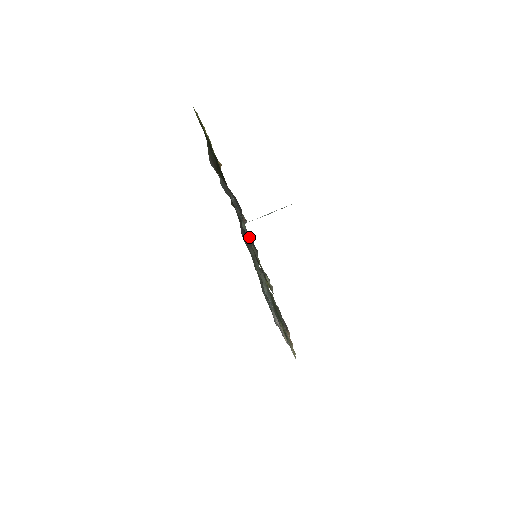
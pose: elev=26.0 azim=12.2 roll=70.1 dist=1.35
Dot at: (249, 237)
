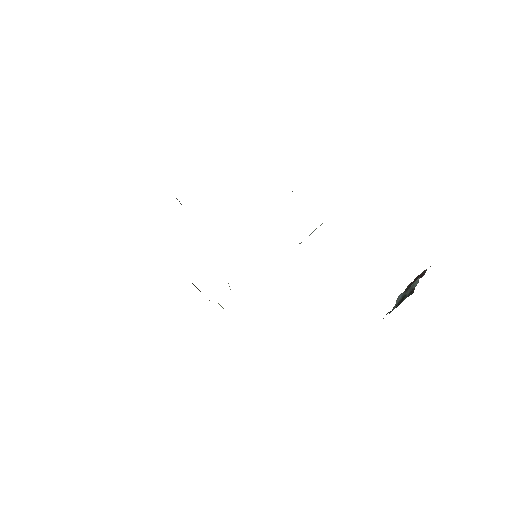
Dot at: occluded
